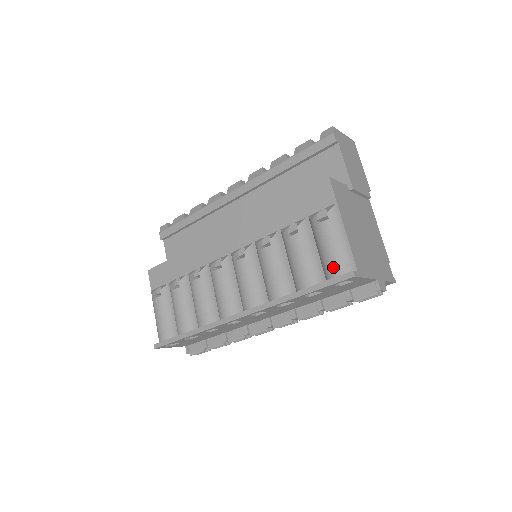
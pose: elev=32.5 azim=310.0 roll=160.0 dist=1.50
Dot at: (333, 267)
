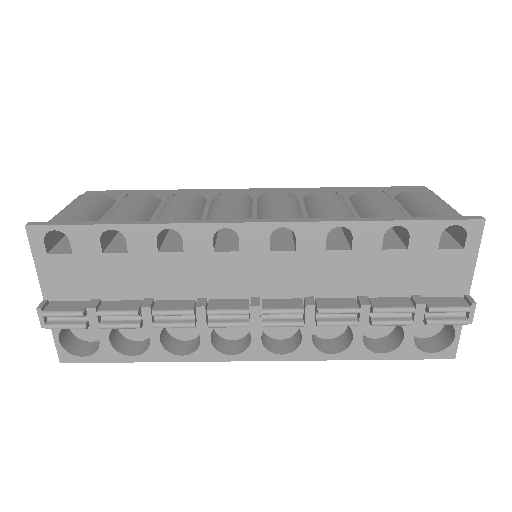
Dot at: (447, 211)
